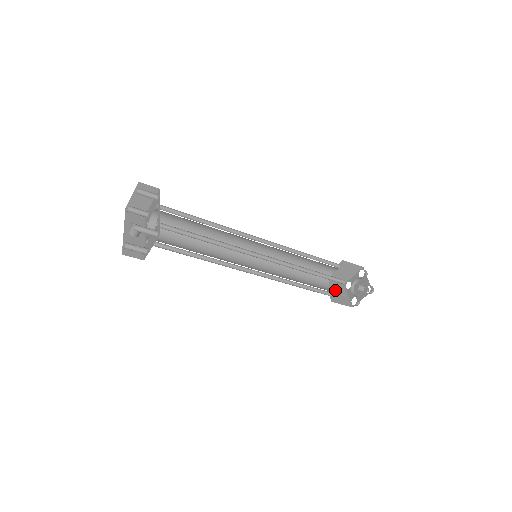
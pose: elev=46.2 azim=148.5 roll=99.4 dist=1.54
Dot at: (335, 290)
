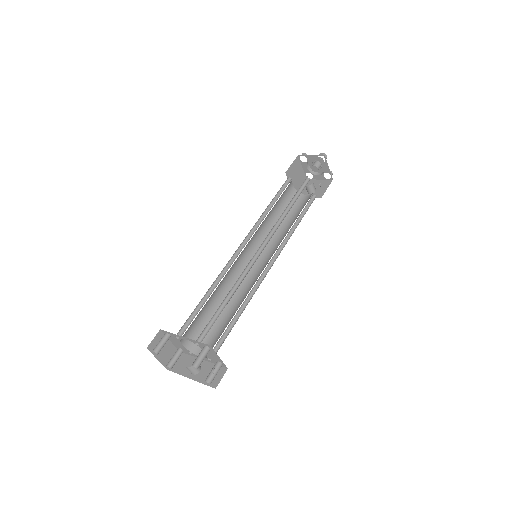
Dot at: (311, 190)
